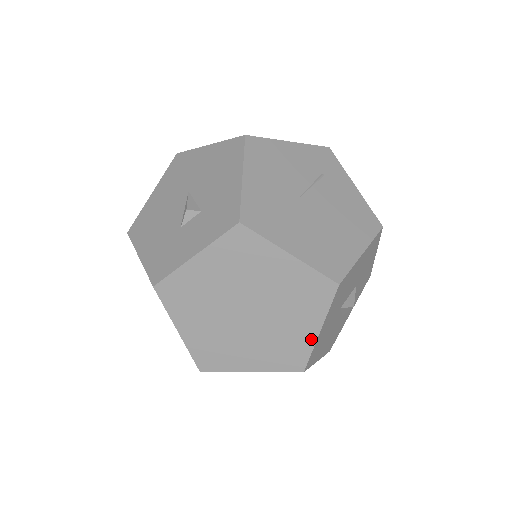
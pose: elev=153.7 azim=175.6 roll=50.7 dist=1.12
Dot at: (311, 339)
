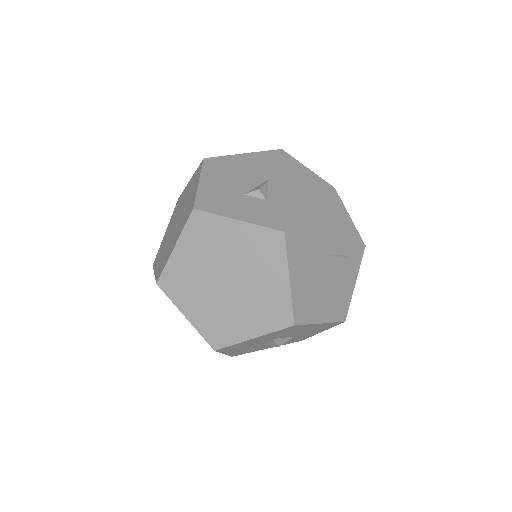
Dot at: (242, 337)
